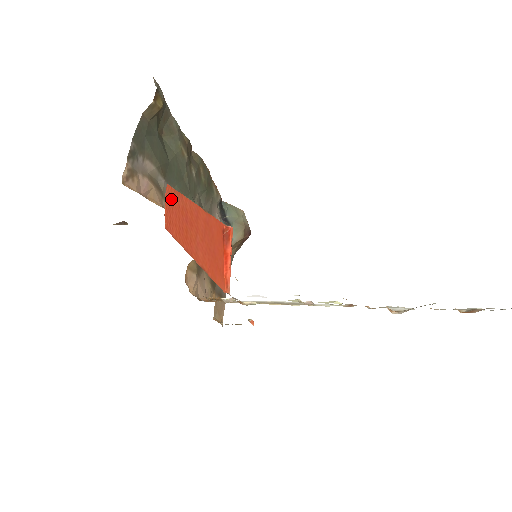
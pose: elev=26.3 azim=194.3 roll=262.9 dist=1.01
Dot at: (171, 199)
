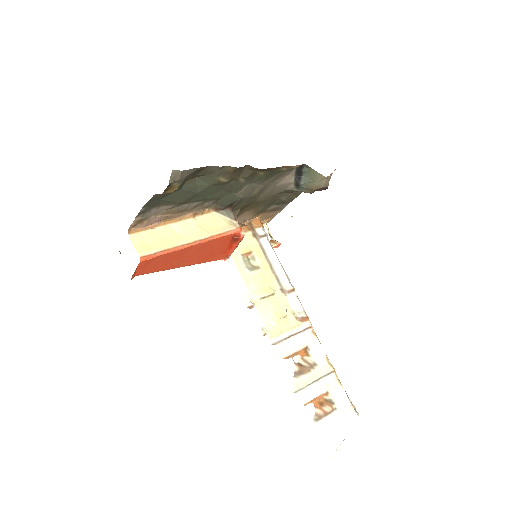
Dot at: (146, 264)
